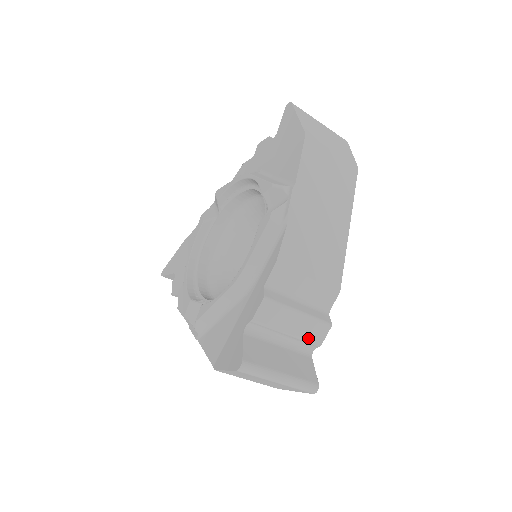
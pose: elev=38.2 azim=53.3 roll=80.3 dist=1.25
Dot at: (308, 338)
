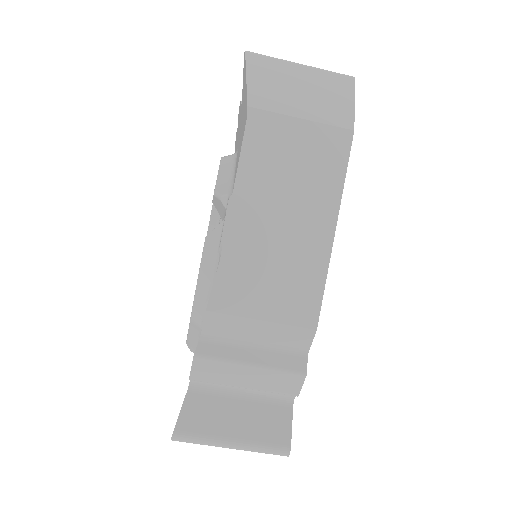
Dot at: (276, 390)
